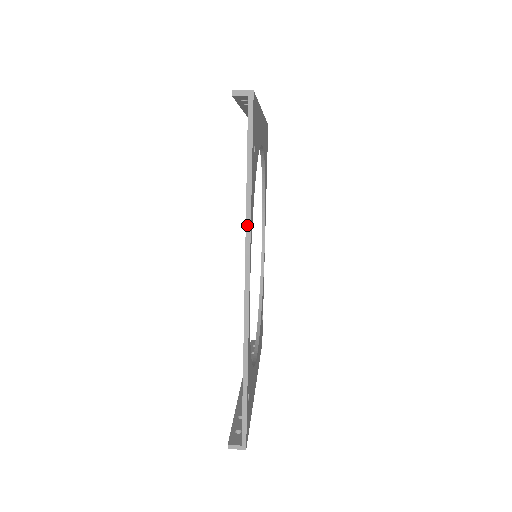
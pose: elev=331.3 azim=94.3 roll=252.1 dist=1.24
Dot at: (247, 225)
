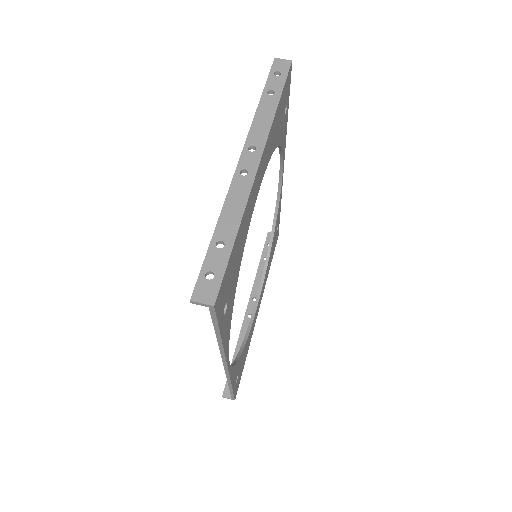
Dot at: (221, 352)
